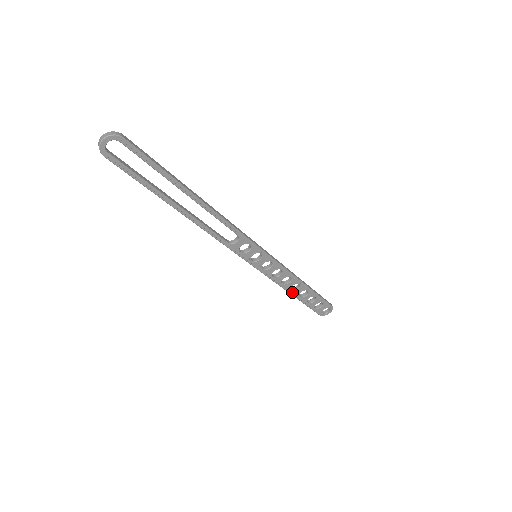
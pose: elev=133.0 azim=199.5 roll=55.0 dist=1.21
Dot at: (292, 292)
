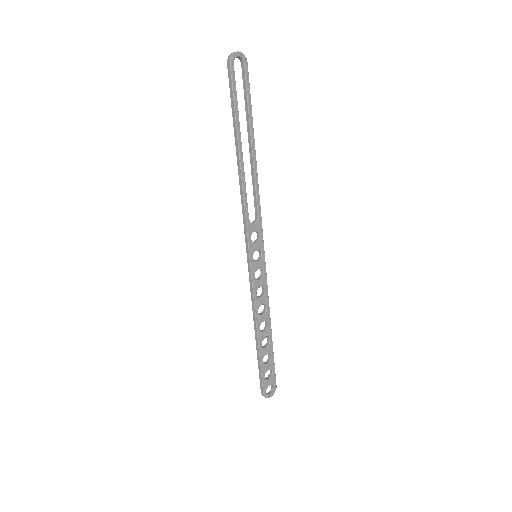
Dot at: (259, 332)
